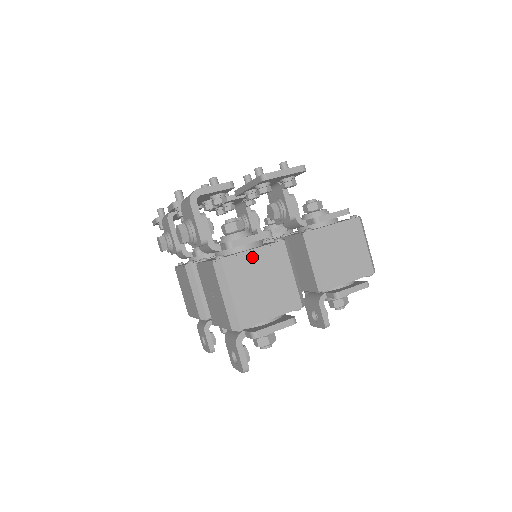
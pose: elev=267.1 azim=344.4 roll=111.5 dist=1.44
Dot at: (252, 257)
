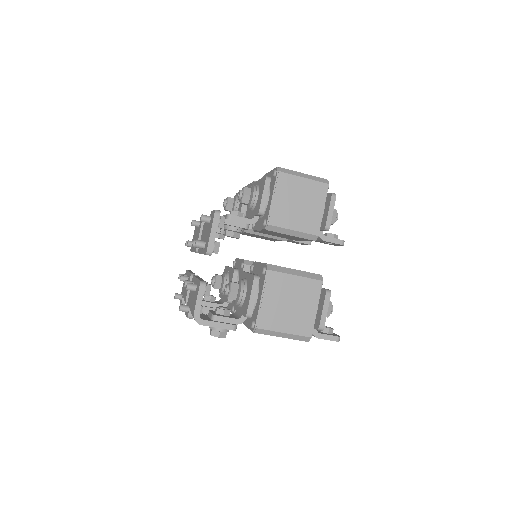
Dot at: (266, 303)
